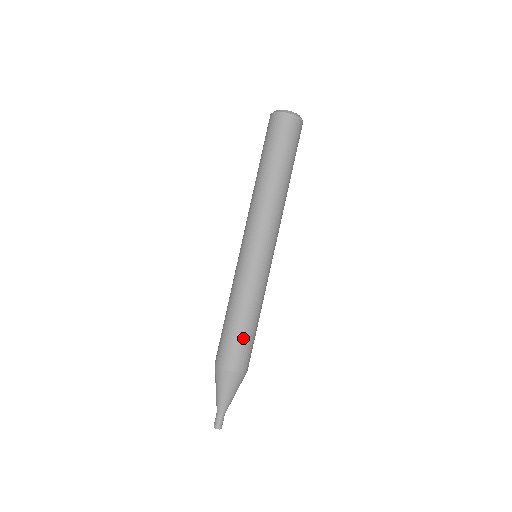
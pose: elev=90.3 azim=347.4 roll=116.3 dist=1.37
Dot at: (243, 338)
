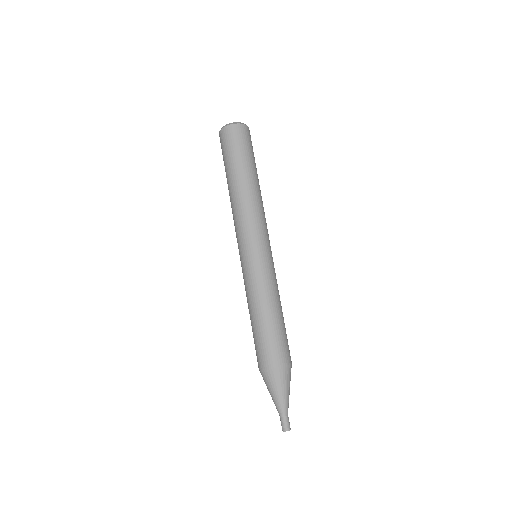
Dot at: (260, 334)
